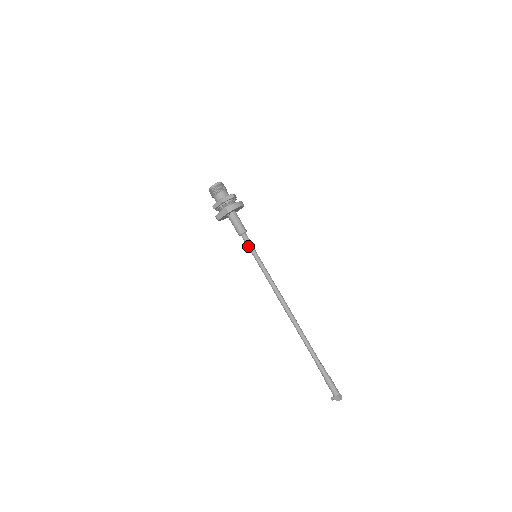
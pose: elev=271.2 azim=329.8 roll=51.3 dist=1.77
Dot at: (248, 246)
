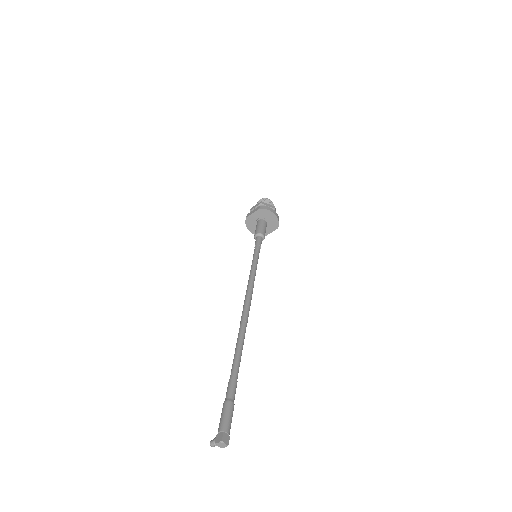
Dot at: (255, 245)
